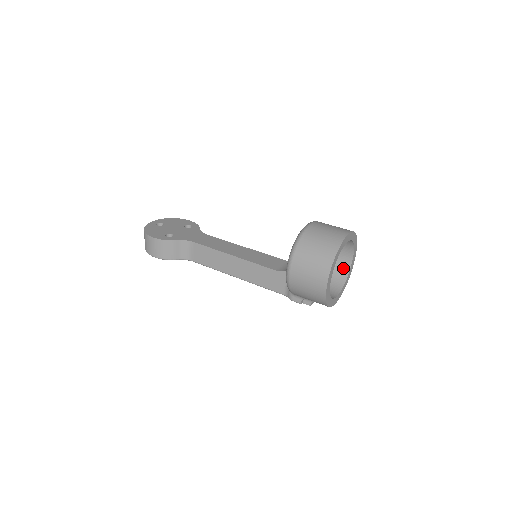
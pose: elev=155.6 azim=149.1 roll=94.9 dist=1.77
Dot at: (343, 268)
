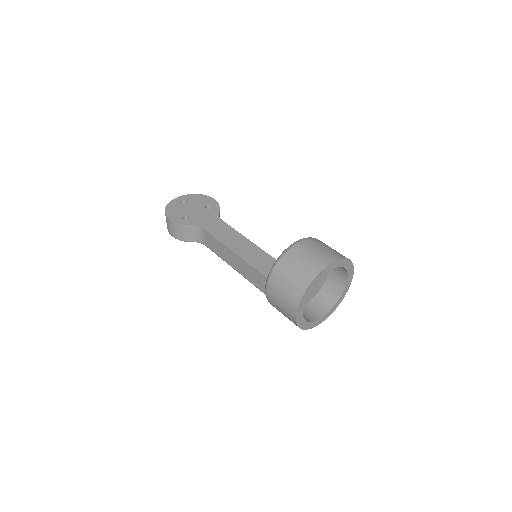
Dot at: (338, 287)
